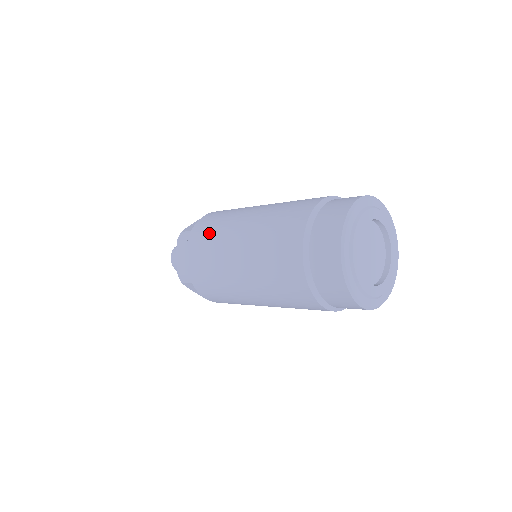
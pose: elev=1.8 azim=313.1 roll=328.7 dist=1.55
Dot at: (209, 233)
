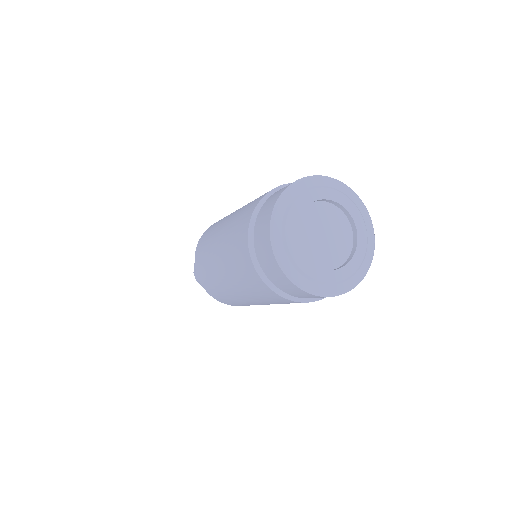
Dot at: (207, 277)
